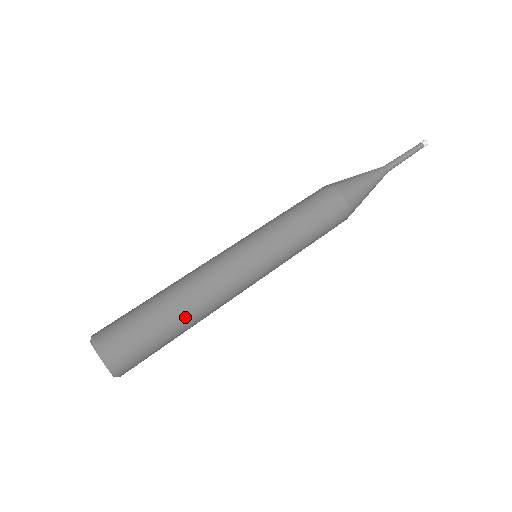
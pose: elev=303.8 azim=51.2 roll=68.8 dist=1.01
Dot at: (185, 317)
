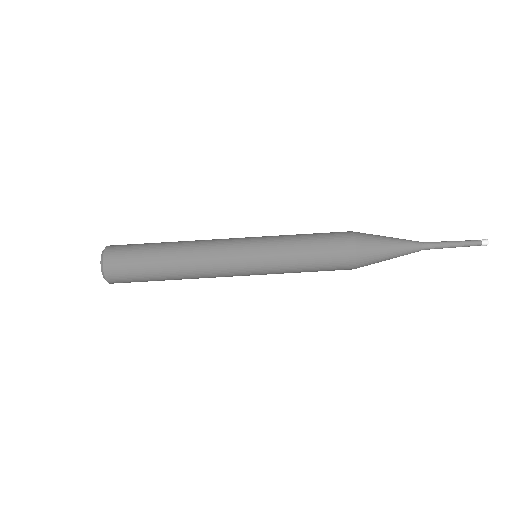
Dot at: occluded
